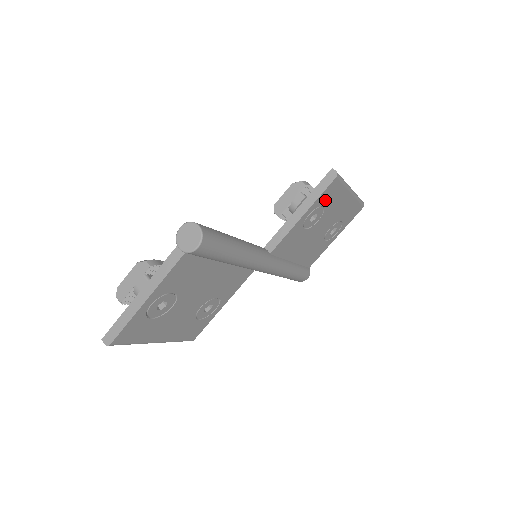
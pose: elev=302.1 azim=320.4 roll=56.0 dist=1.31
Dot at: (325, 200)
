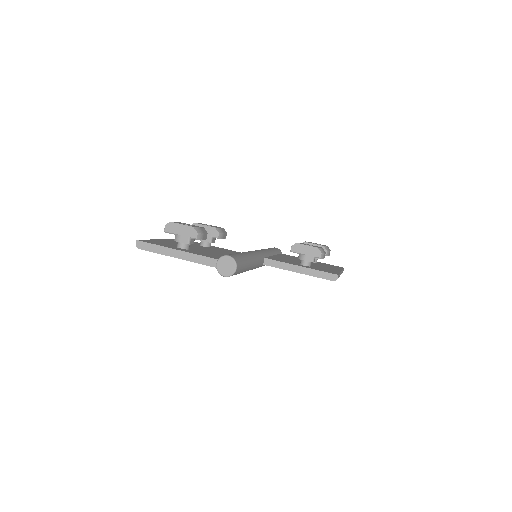
Dot at: occluded
